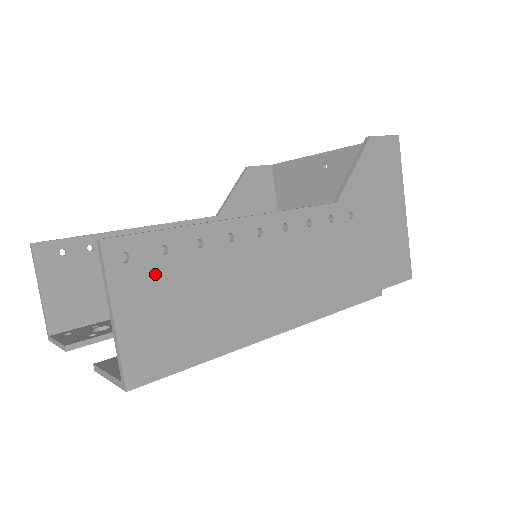
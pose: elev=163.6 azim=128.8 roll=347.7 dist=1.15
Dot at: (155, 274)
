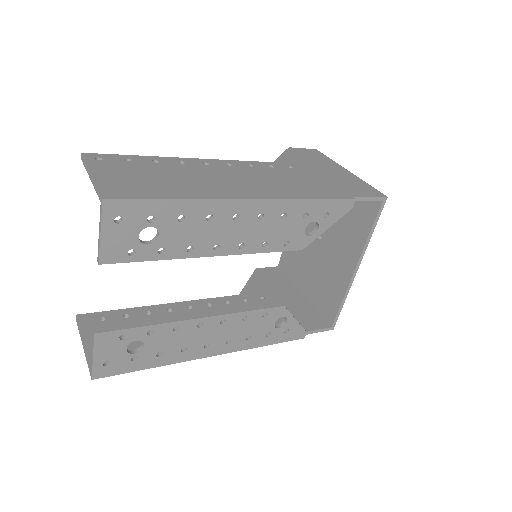
Dot at: (122, 166)
